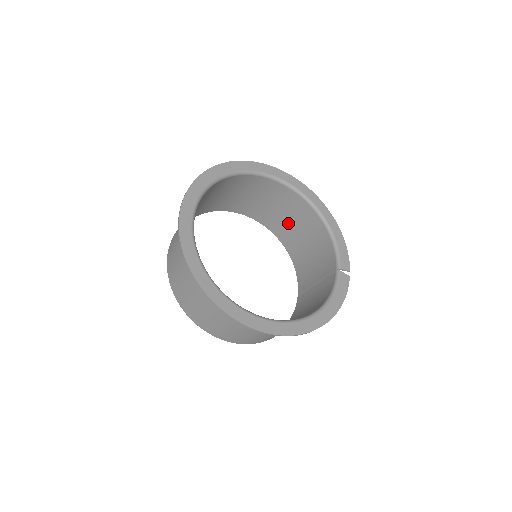
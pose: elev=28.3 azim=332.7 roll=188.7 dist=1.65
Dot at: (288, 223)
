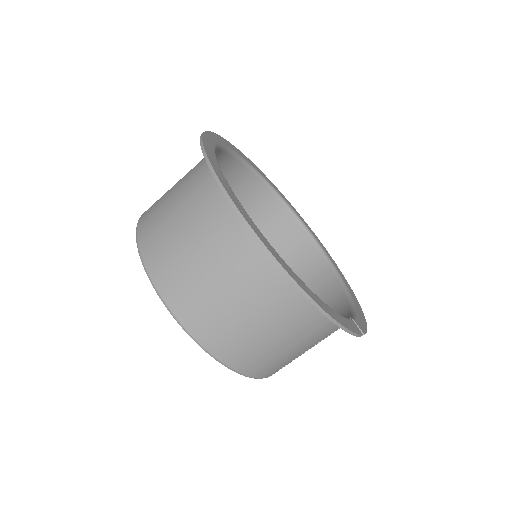
Dot at: occluded
